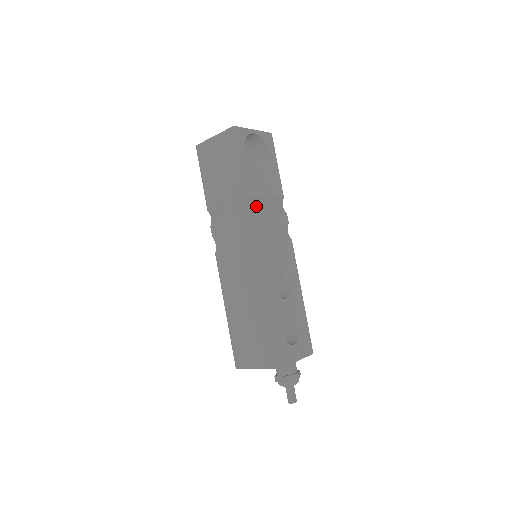
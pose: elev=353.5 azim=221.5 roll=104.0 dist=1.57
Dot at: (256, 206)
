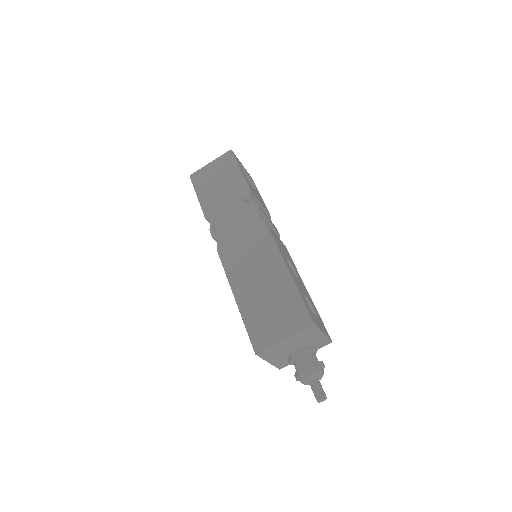
Dot at: occluded
